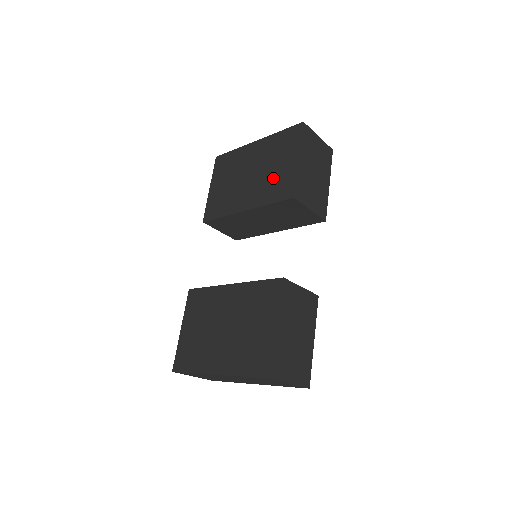
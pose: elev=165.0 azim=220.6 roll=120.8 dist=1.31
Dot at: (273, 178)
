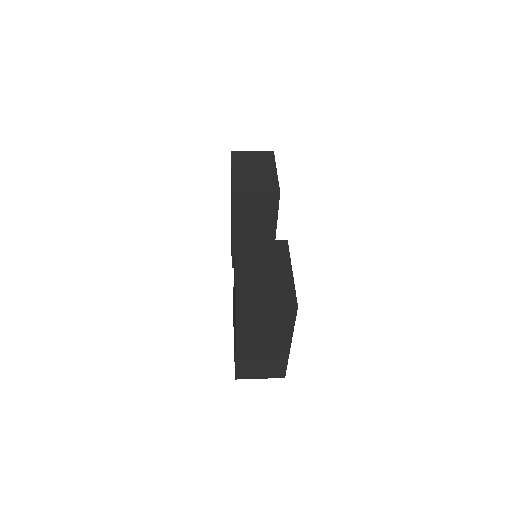
Dot at: occluded
